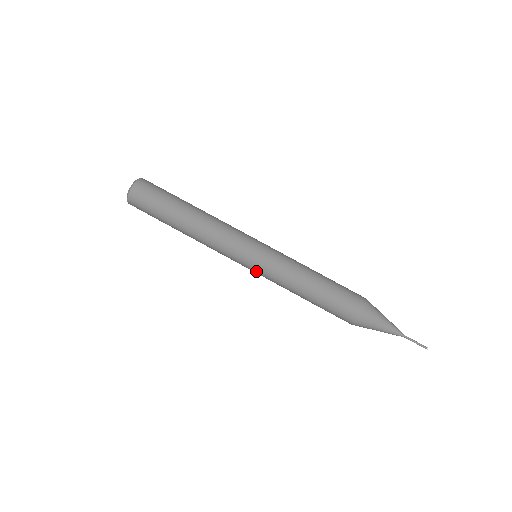
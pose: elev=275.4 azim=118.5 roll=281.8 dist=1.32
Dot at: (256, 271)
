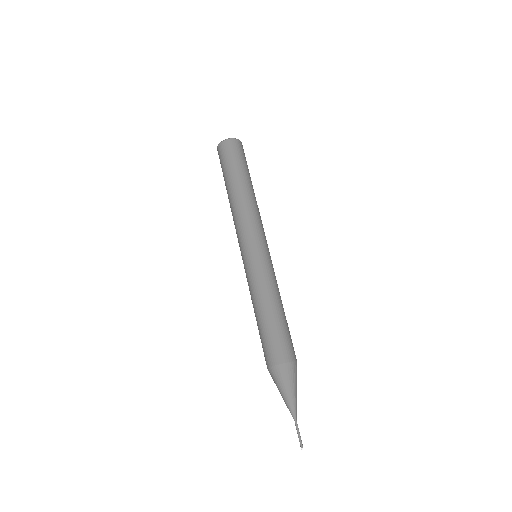
Dot at: (253, 259)
